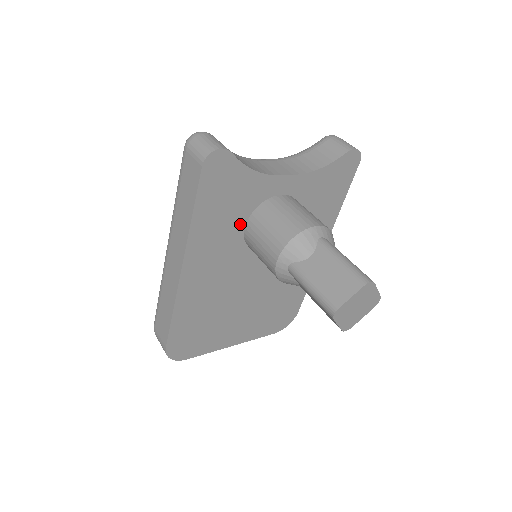
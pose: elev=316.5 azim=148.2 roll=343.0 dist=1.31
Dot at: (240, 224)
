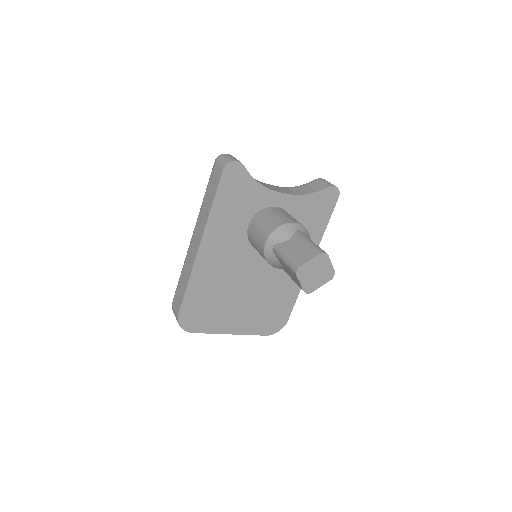
Dot at: (245, 222)
